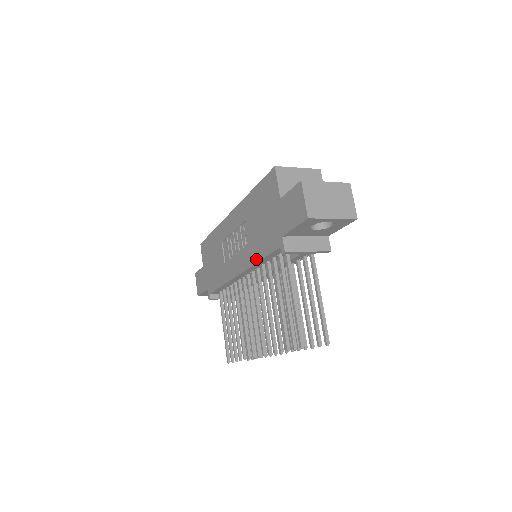
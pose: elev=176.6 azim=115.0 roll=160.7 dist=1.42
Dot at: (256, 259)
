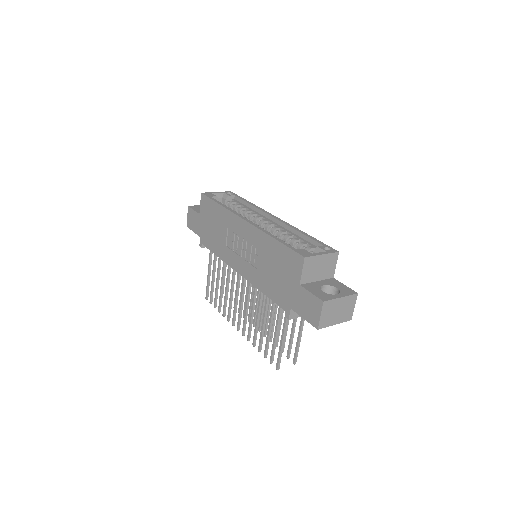
Dot at: (260, 288)
